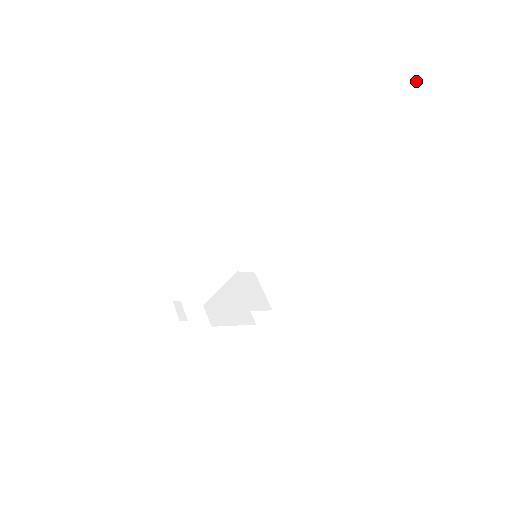
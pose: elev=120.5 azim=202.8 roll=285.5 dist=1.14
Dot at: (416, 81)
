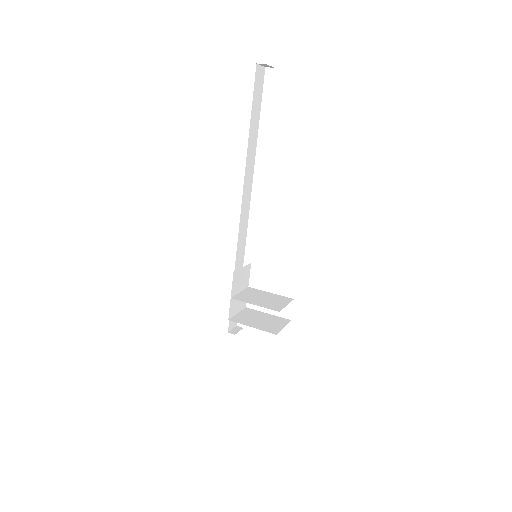
Dot at: occluded
